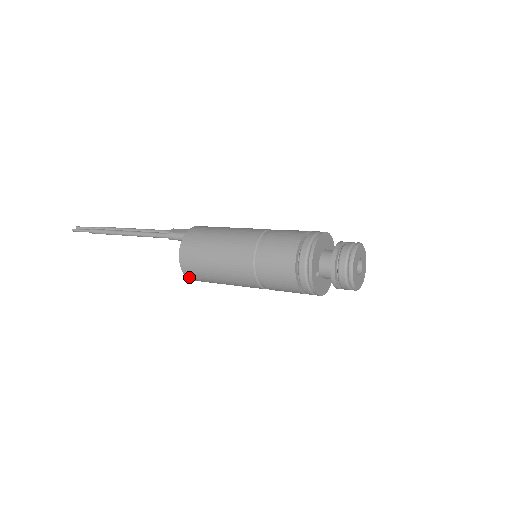
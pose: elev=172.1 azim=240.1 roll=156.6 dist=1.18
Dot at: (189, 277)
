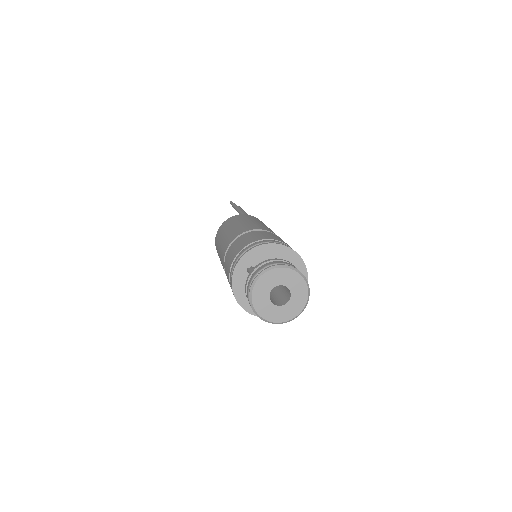
Dot at: occluded
